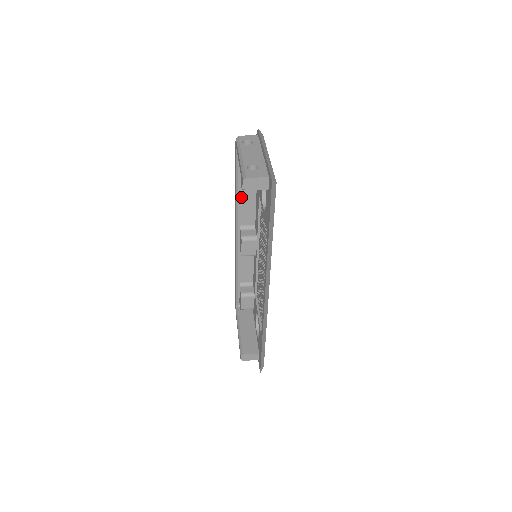
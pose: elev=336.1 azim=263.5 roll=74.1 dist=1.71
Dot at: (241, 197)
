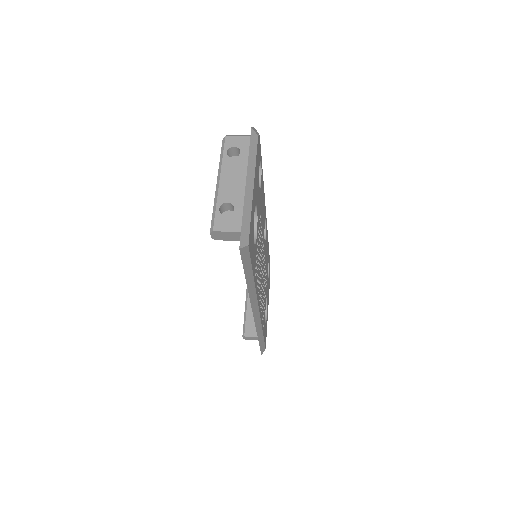
Dot at: occluded
